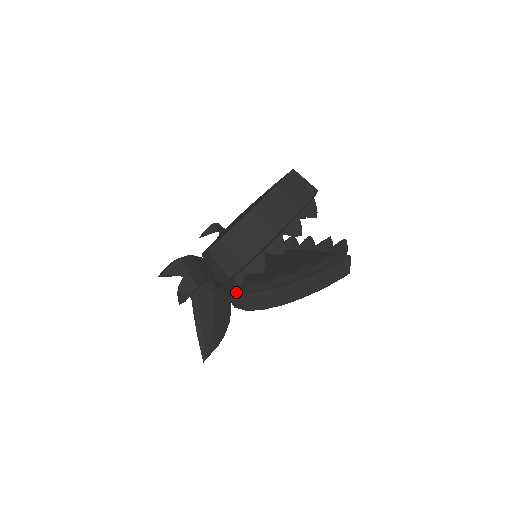
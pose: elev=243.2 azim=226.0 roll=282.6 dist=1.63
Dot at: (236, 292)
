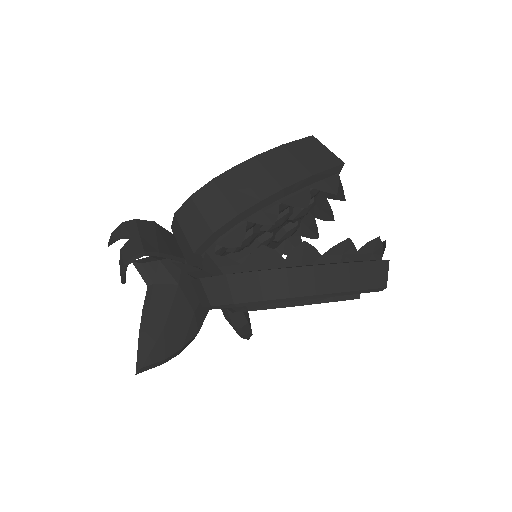
Dot at: (202, 277)
